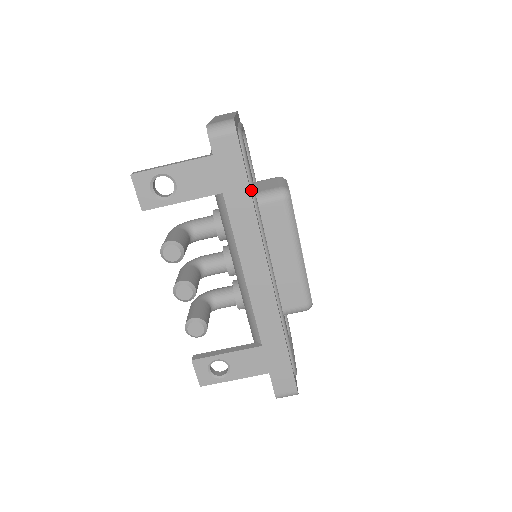
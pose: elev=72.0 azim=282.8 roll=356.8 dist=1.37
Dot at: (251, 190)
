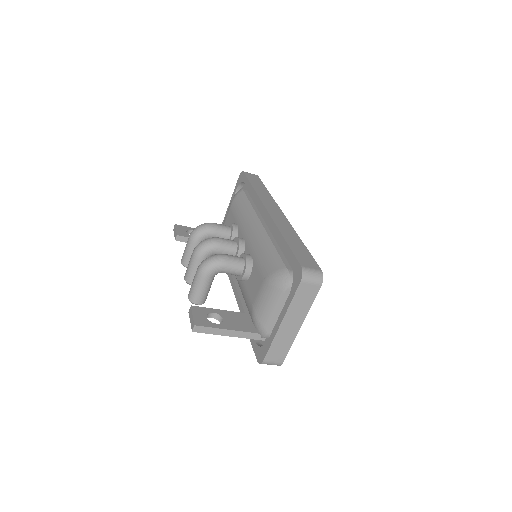
Dot at: occluded
